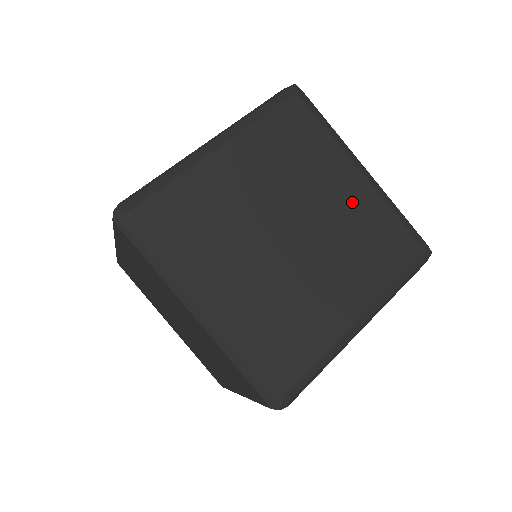
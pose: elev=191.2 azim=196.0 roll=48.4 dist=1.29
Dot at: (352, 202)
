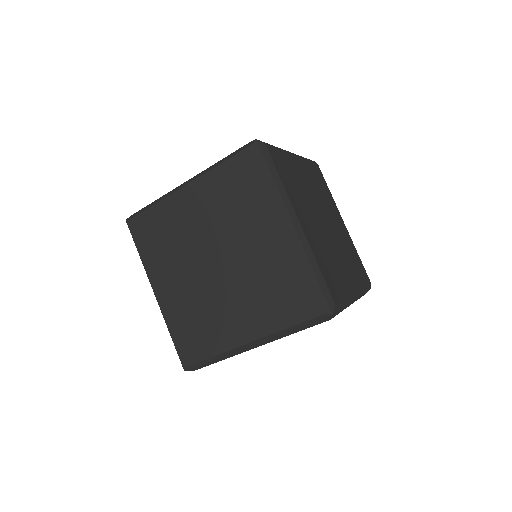
Dot at: (343, 232)
